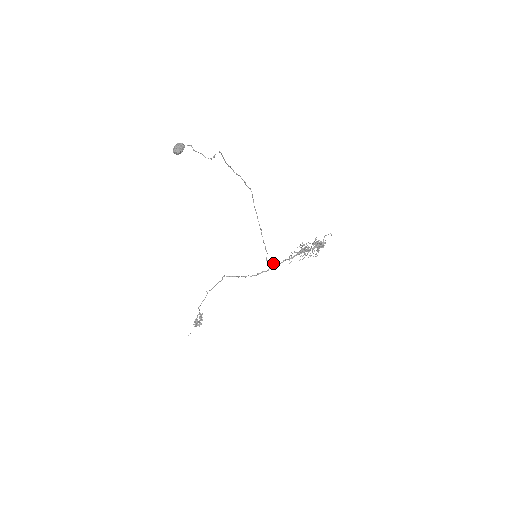
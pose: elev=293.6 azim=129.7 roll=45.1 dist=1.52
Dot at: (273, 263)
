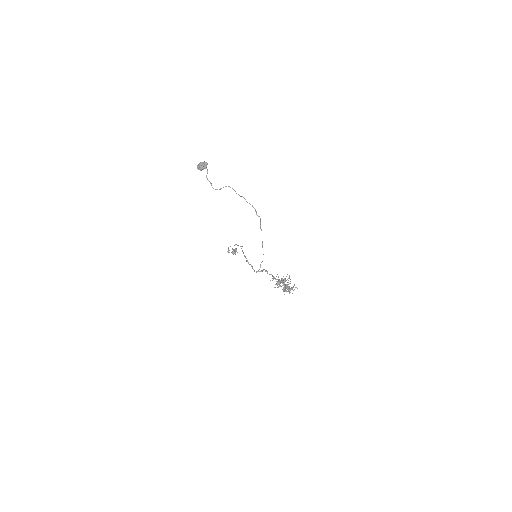
Dot at: (262, 270)
